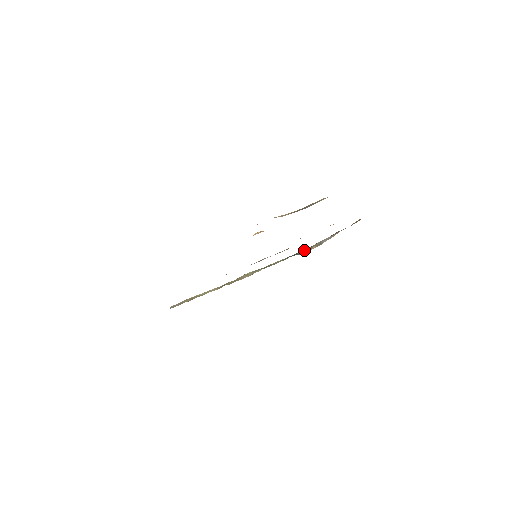
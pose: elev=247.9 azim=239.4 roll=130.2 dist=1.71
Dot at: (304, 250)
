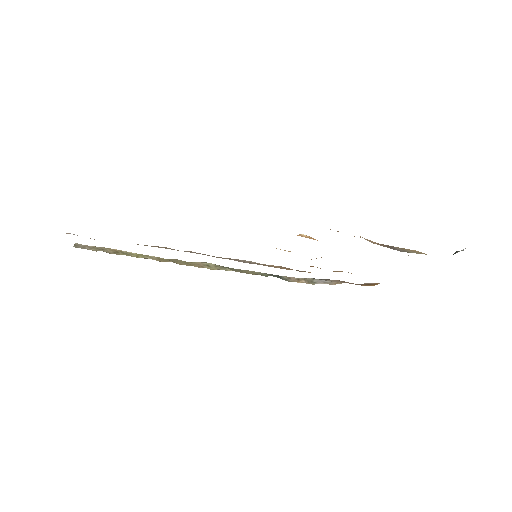
Dot at: (289, 277)
